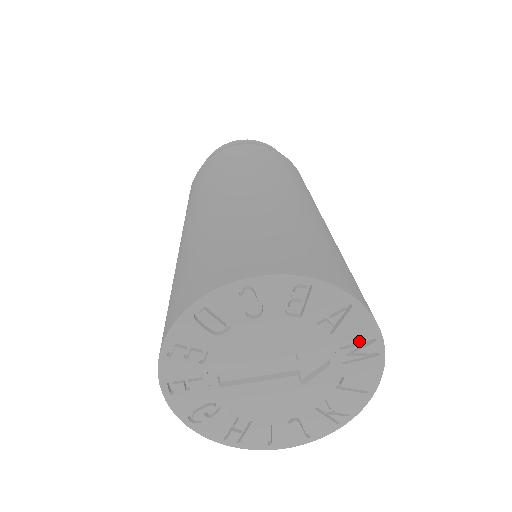
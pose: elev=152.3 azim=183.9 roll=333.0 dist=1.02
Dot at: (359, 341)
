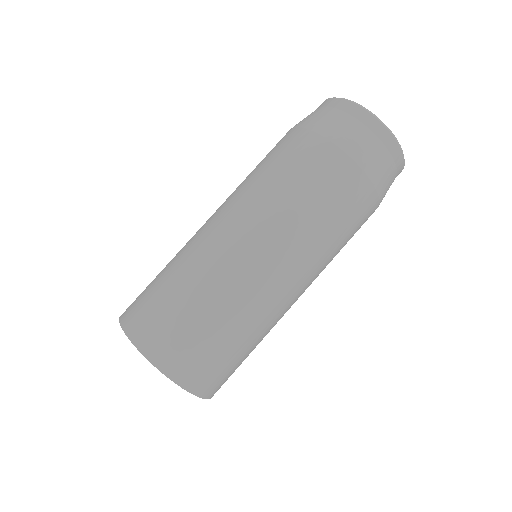
Dot at: occluded
